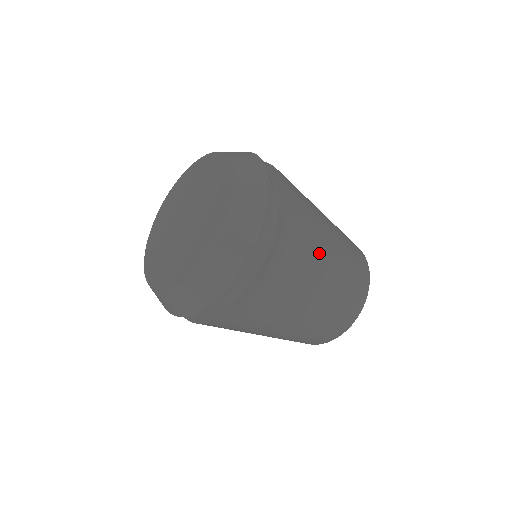
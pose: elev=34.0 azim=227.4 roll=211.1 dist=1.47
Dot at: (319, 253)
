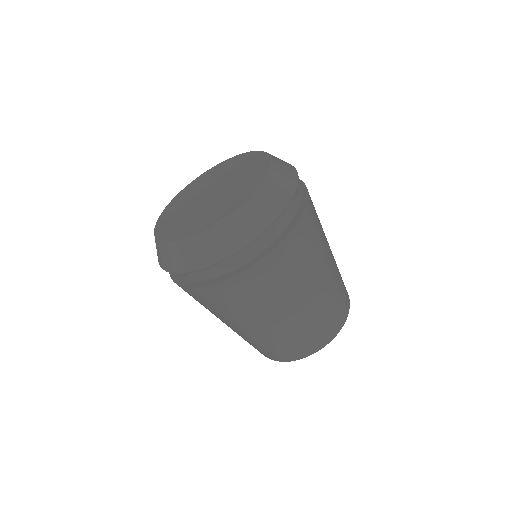
Dot at: (323, 248)
